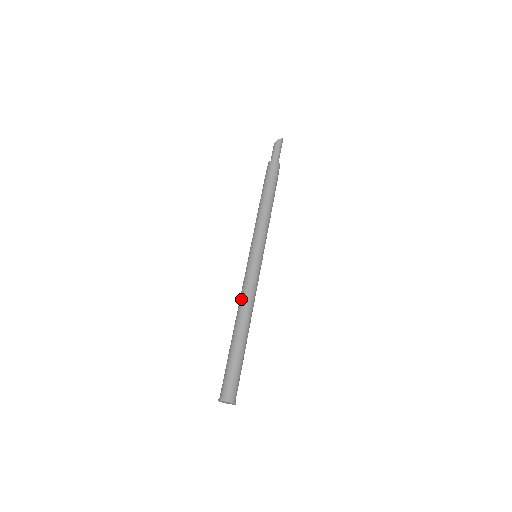
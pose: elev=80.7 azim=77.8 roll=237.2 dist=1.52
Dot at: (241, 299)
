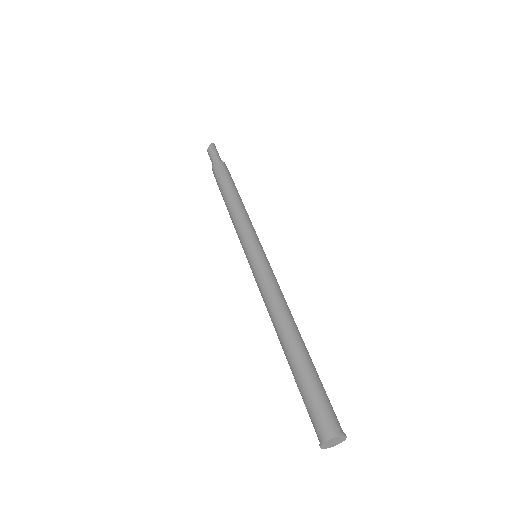
Dot at: (269, 306)
